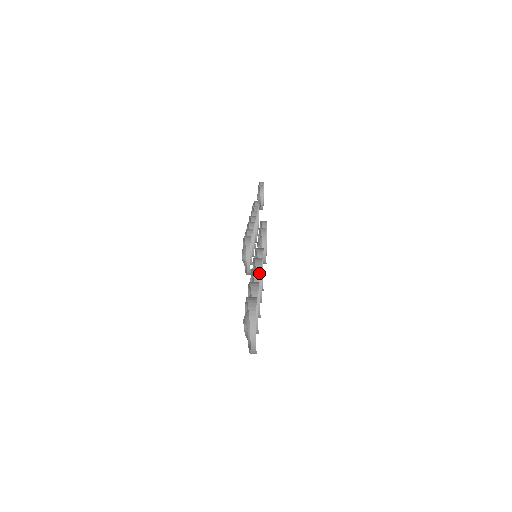
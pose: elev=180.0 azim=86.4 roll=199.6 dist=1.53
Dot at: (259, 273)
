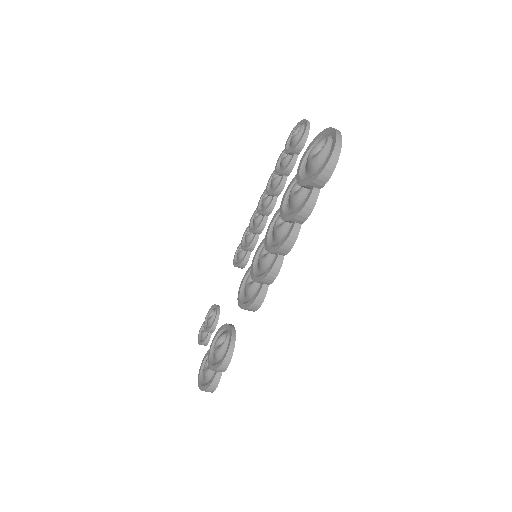
Dot at: occluded
